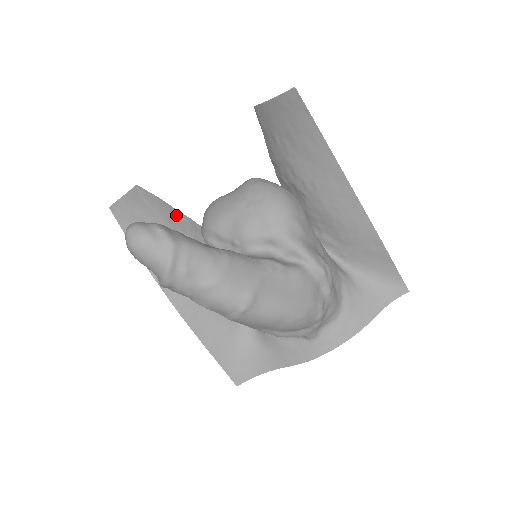
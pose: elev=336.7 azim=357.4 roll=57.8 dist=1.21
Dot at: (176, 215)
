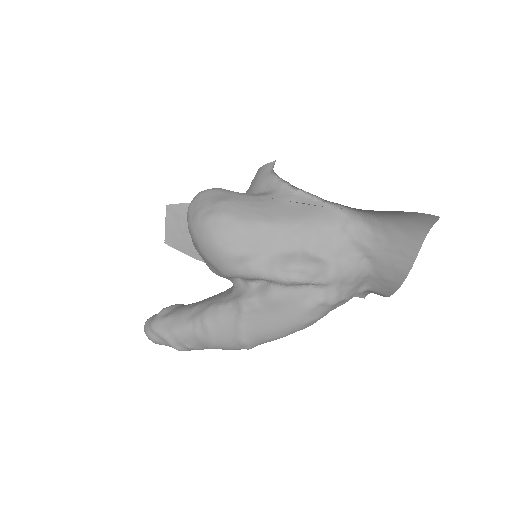
Dot at: occluded
